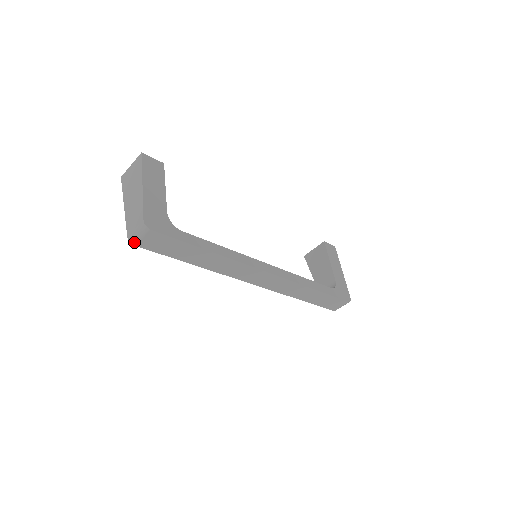
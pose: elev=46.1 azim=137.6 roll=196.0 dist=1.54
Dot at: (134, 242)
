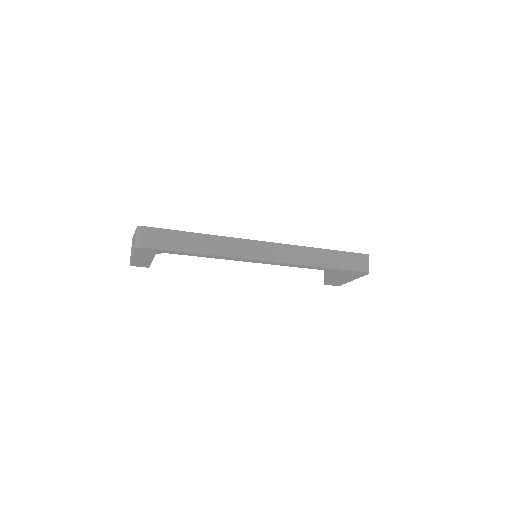
Dot at: (139, 245)
